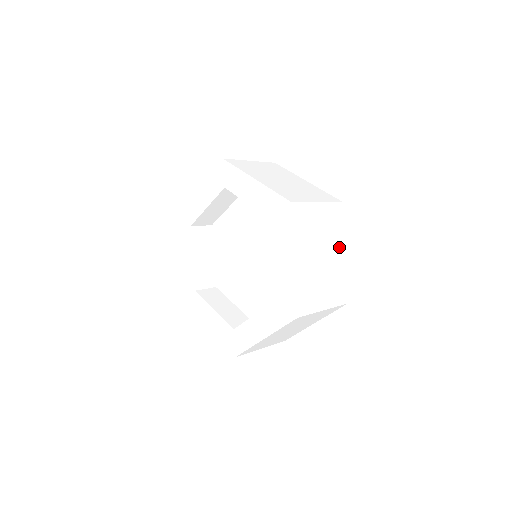
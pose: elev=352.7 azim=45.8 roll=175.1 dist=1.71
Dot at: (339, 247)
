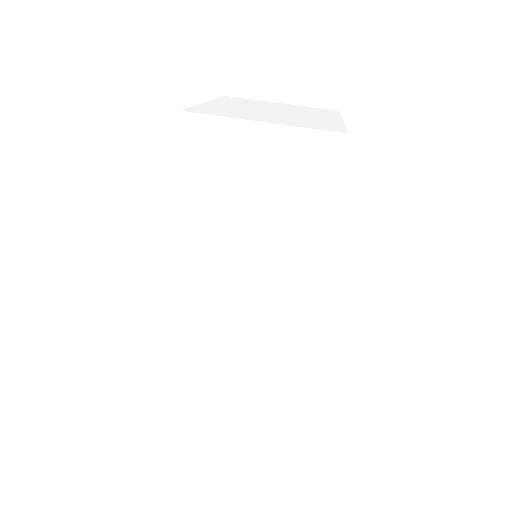
Dot at: (283, 397)
